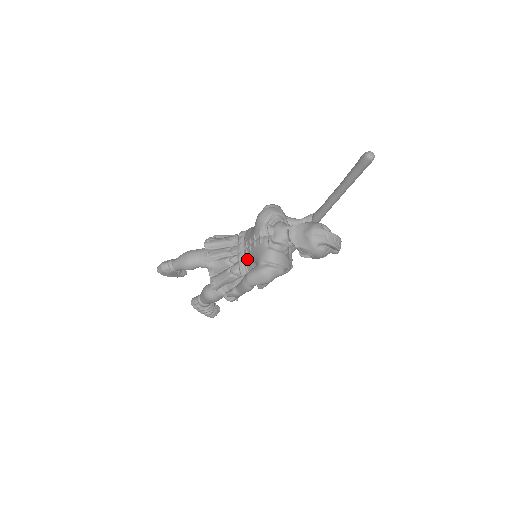
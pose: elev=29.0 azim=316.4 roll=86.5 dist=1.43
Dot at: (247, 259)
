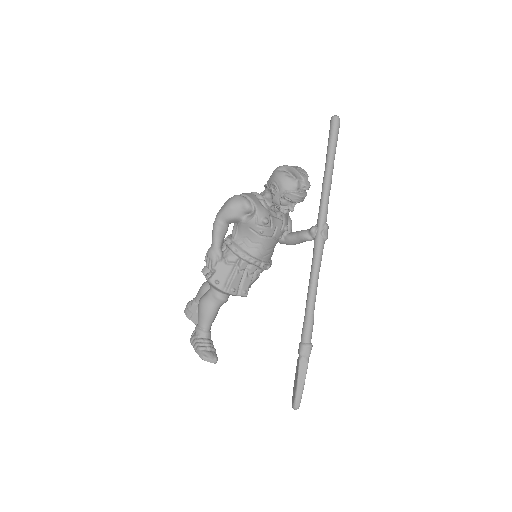
Dot at: occluded
